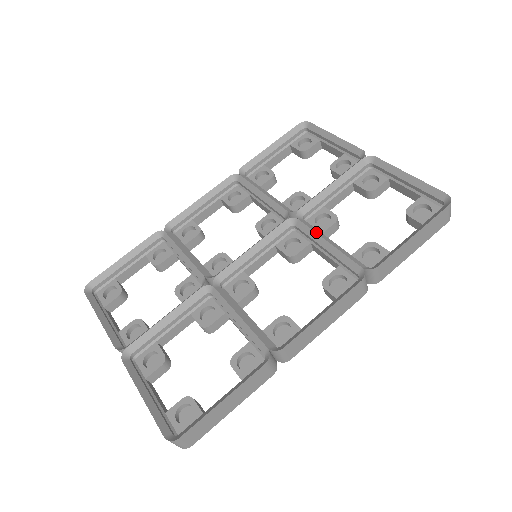
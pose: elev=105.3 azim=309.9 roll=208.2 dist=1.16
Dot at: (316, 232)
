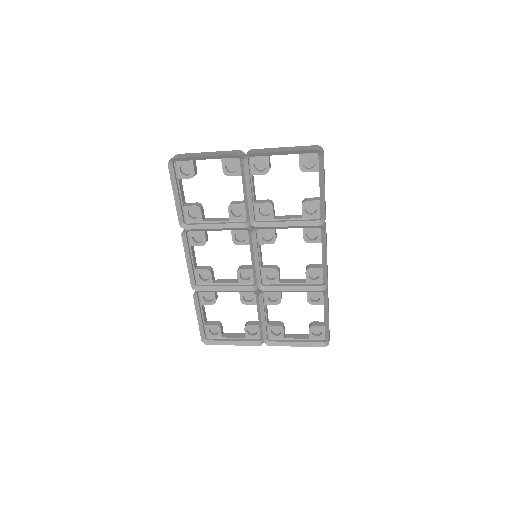
Dot at: (275, 226)
